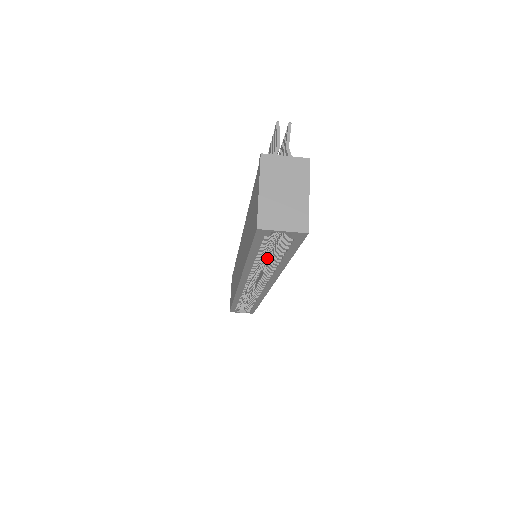
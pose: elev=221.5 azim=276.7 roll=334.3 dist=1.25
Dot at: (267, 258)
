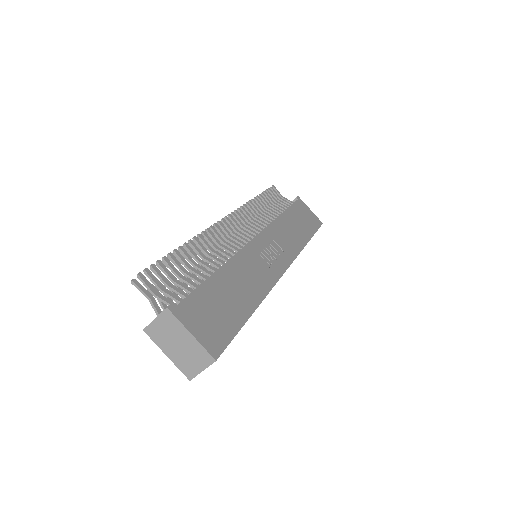
Dot at: occluded
